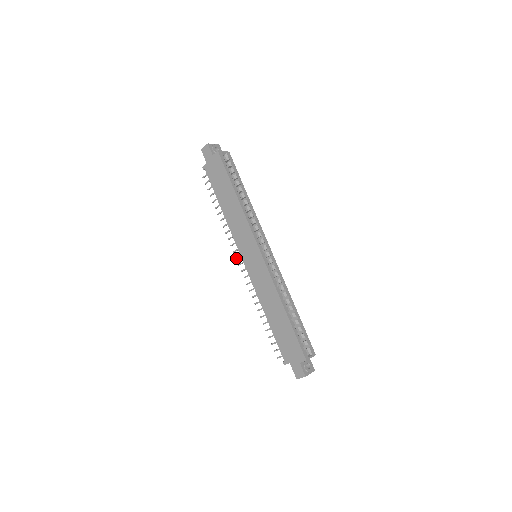
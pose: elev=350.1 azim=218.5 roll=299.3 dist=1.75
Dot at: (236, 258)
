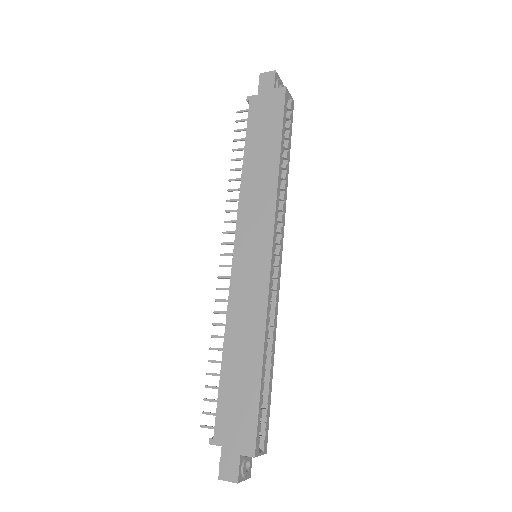
Dot at: (223, 243)
